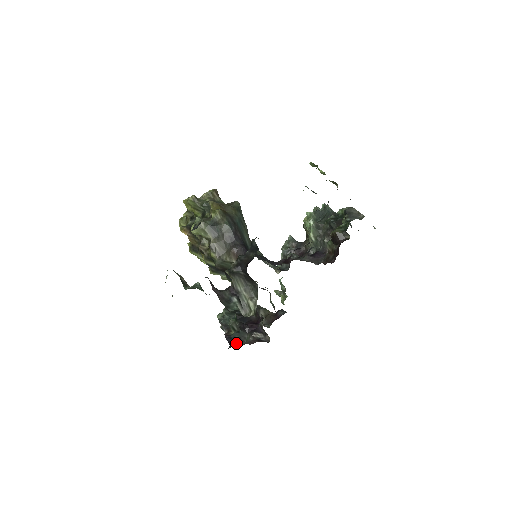
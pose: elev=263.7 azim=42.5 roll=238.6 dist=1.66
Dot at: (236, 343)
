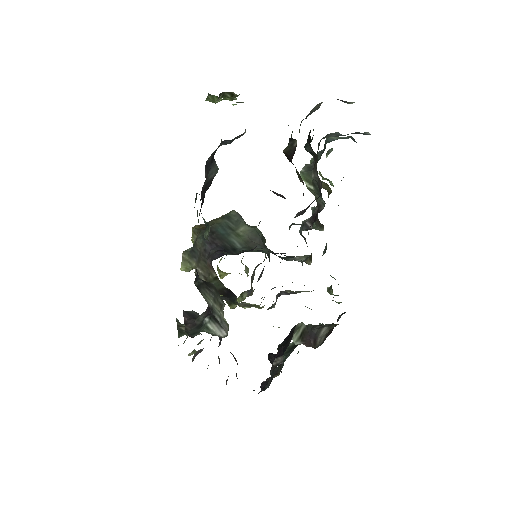
Dot at: (265, 386)
